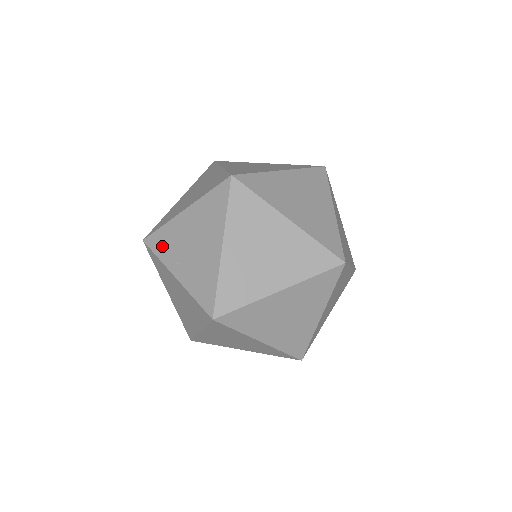
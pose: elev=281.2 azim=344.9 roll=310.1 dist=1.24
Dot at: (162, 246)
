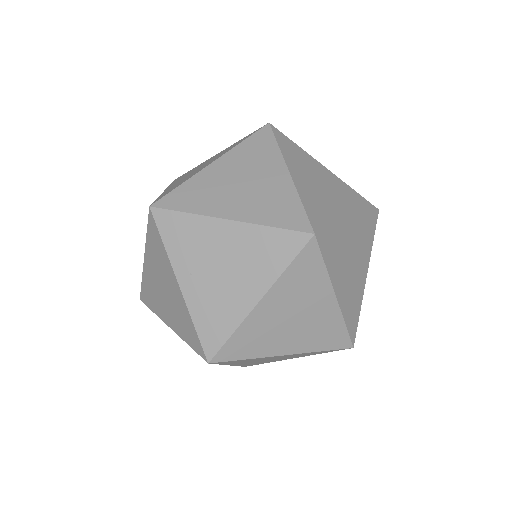
Dot at: (176, 237)
